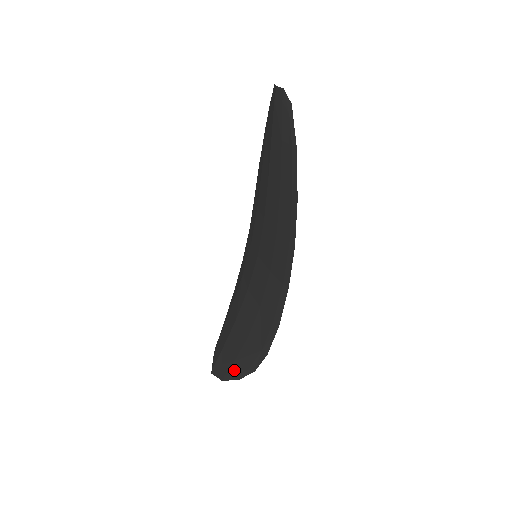
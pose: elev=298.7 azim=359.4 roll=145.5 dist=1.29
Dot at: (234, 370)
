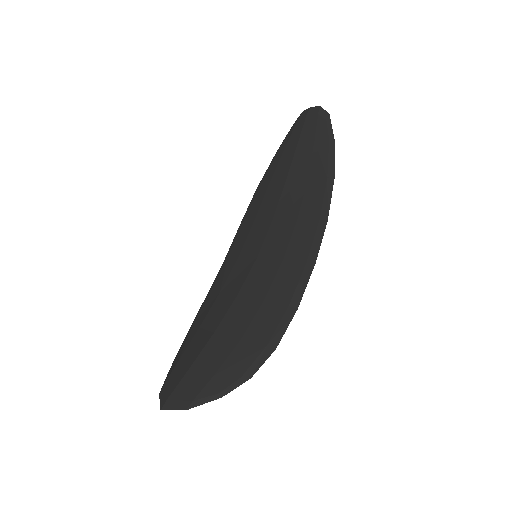
Dot at: (213, 387)
